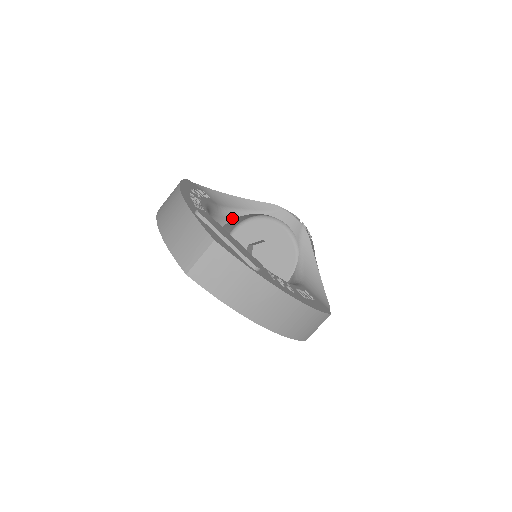
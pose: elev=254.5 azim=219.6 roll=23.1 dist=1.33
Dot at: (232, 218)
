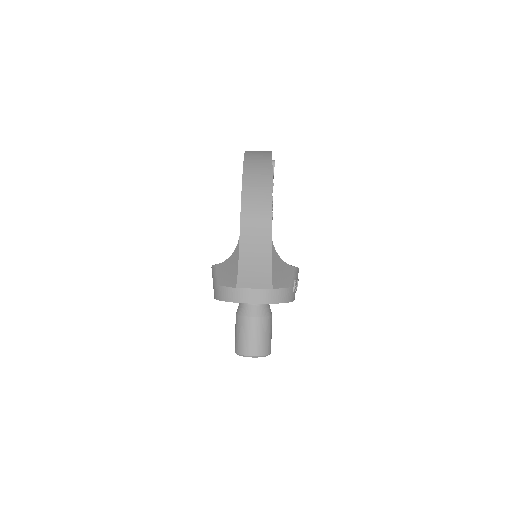
Dot at: occluded
